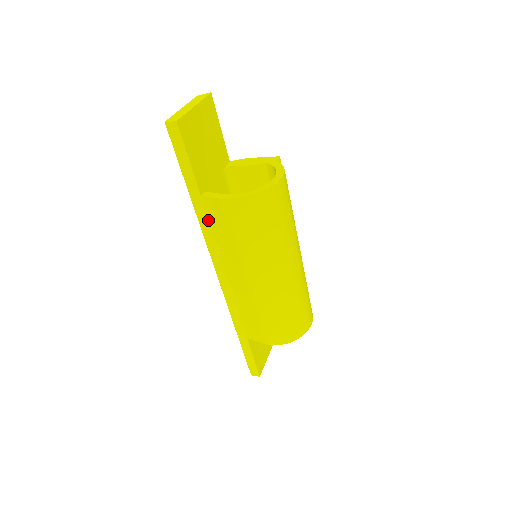
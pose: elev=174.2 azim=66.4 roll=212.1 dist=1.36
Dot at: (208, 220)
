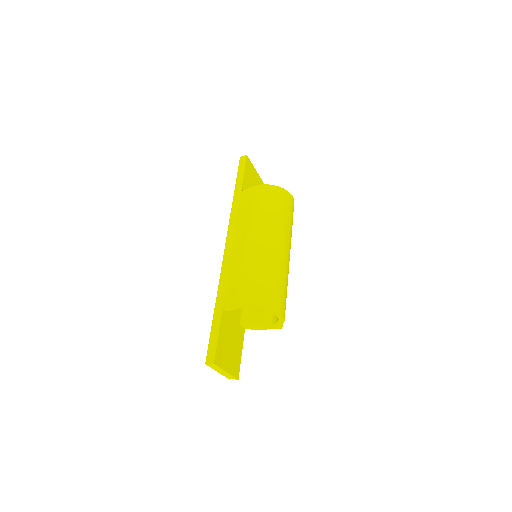
Dot at: (238, 206)
